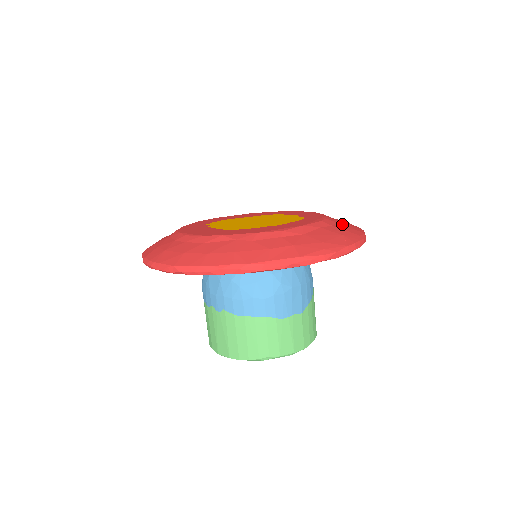
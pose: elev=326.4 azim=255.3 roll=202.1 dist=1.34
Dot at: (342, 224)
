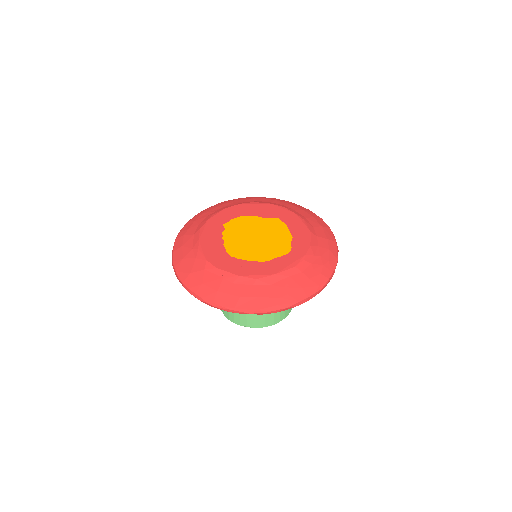
Dot at: (315, 266)
